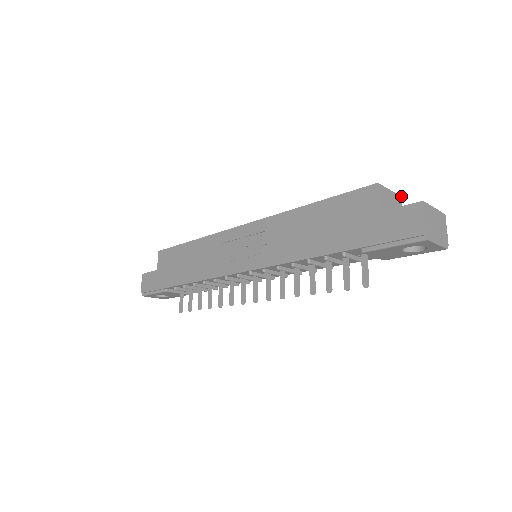
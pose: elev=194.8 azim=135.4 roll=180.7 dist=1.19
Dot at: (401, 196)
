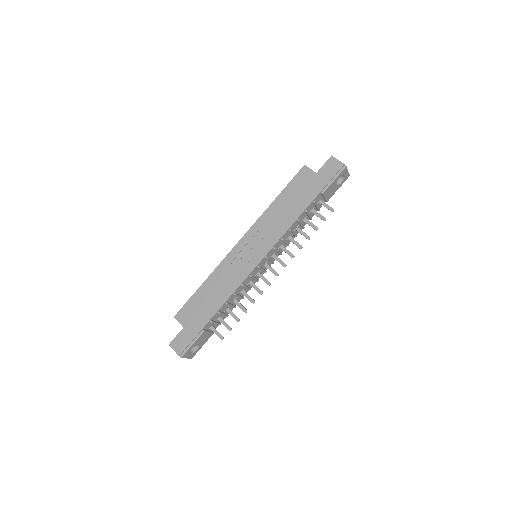
Dot at: occluded
